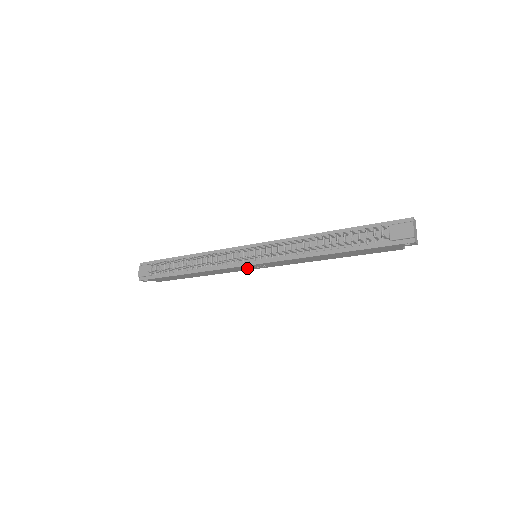
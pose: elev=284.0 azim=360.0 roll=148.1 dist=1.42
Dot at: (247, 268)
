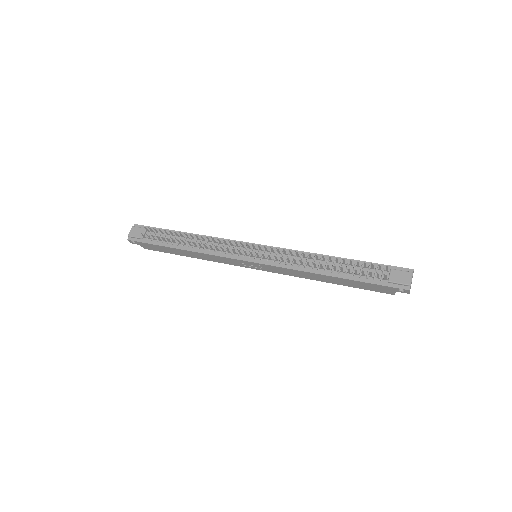
Dot at: (243, 264)
